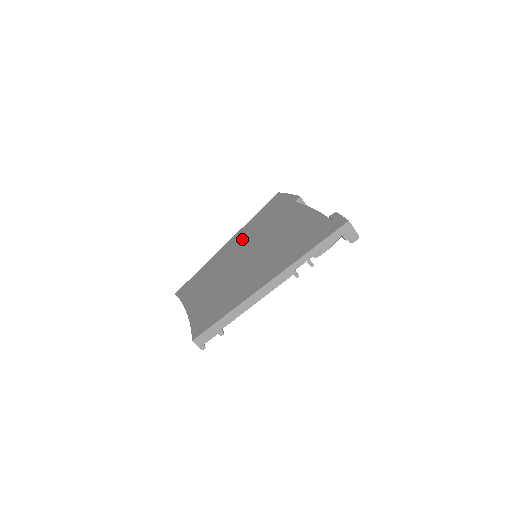
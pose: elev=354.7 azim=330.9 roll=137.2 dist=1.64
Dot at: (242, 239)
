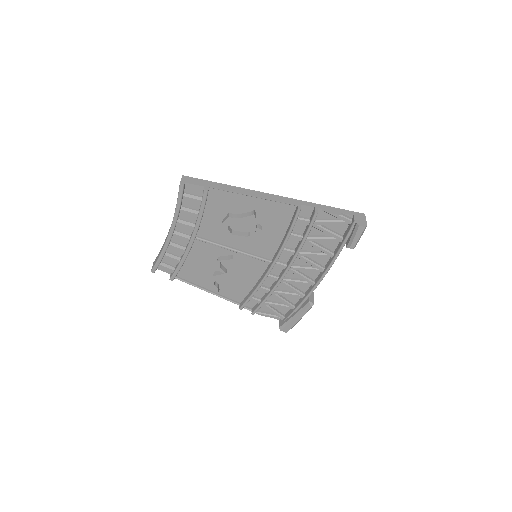
Dot at: occluded
